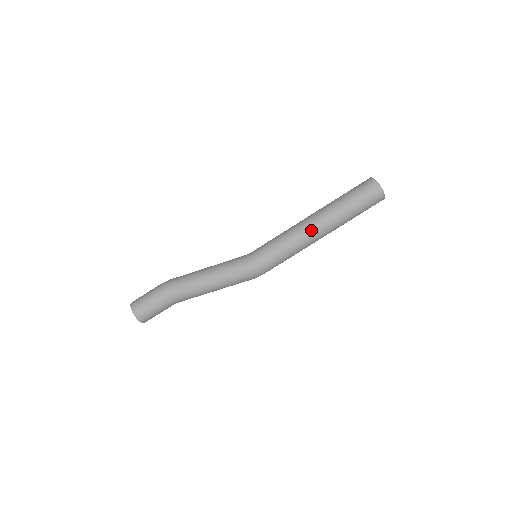
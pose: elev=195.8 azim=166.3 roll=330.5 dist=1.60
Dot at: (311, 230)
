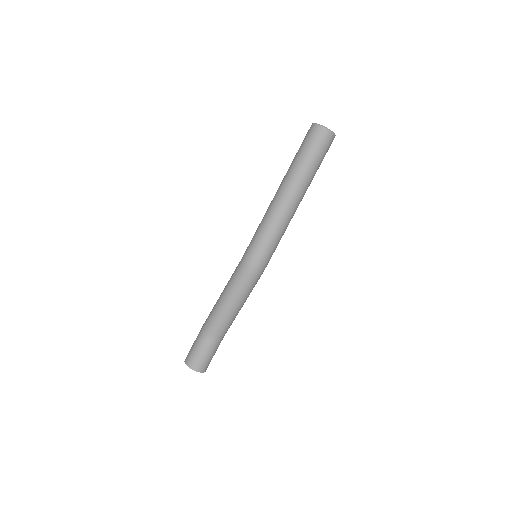
Dot at: (275, 198)
